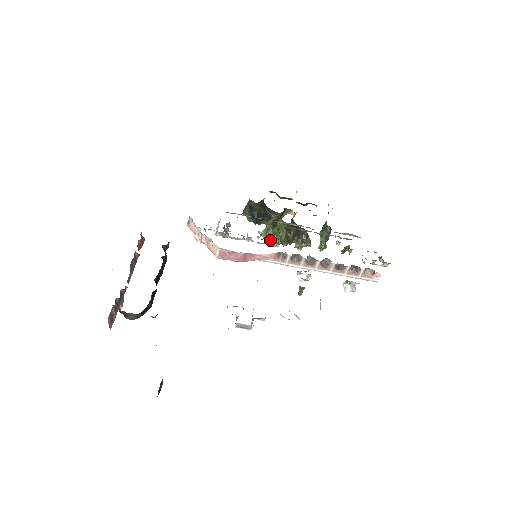
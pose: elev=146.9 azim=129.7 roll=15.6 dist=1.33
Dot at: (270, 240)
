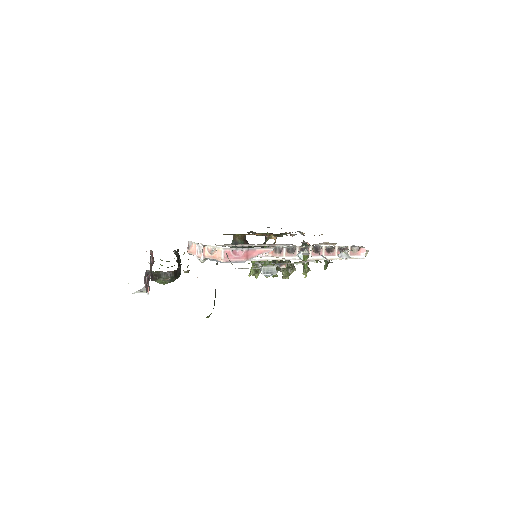
Dot at: occluded
